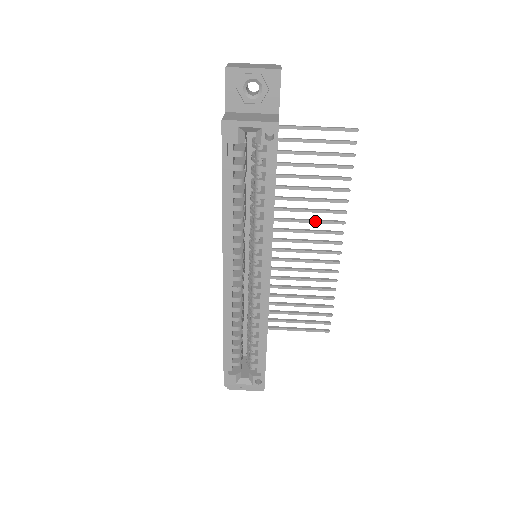
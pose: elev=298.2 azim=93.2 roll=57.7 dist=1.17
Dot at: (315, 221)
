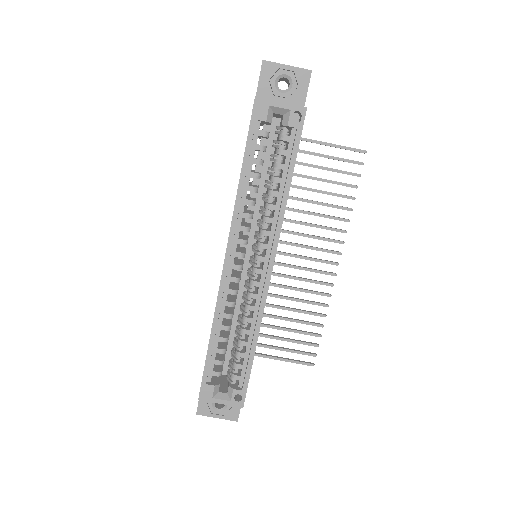
Dot at: (315, 237)
